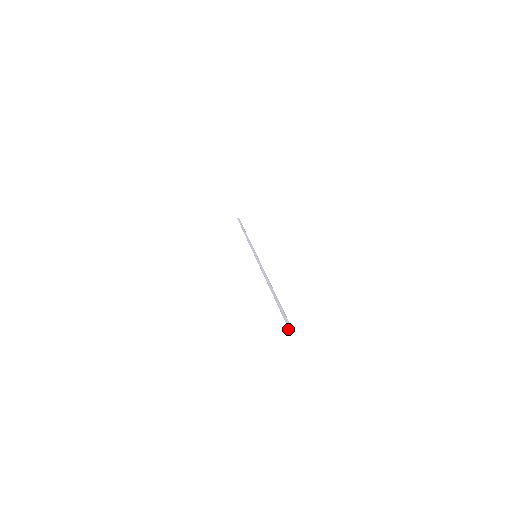
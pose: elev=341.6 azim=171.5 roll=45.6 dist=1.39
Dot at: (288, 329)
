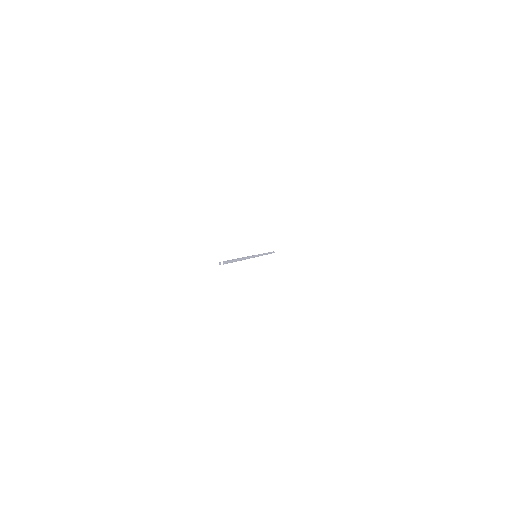
Dot at: (217, 265)
